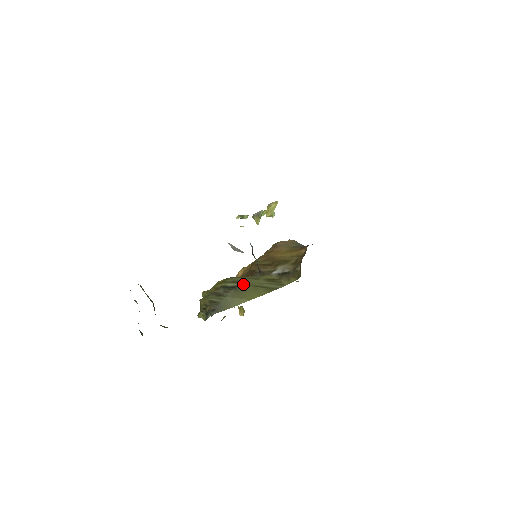
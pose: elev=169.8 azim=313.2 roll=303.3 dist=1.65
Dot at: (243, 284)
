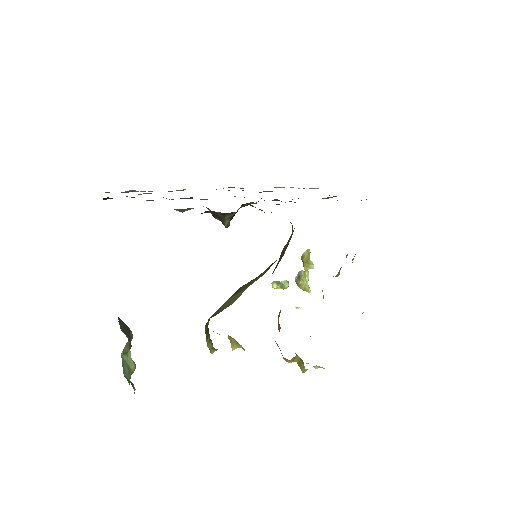
Dot at: (245, 284)
